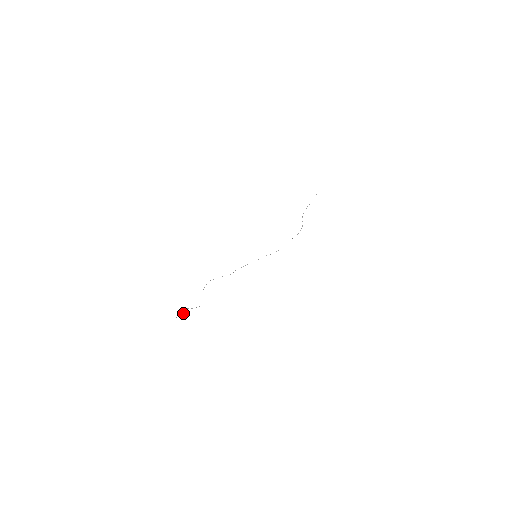
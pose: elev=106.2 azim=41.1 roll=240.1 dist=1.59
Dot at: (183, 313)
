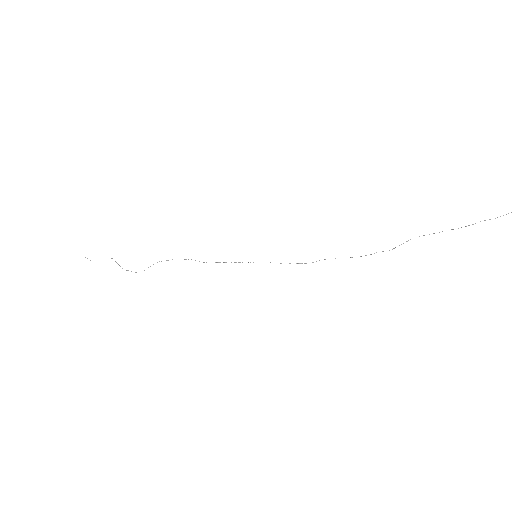
Dot at: occluded
